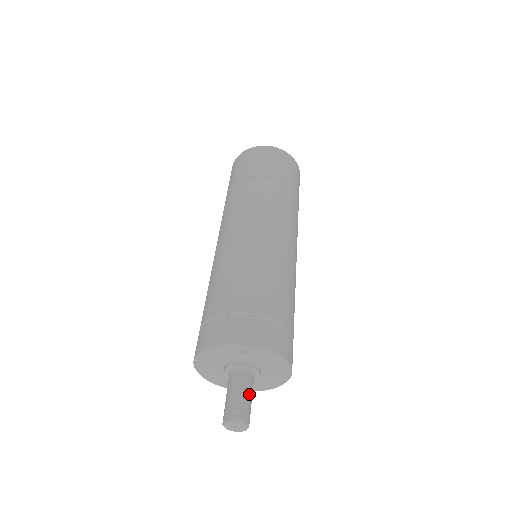
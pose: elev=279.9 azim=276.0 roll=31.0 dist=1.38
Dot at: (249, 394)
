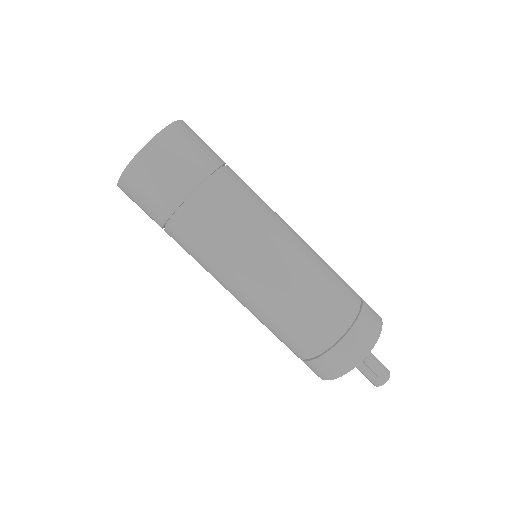
Dot at: (374, 358)
